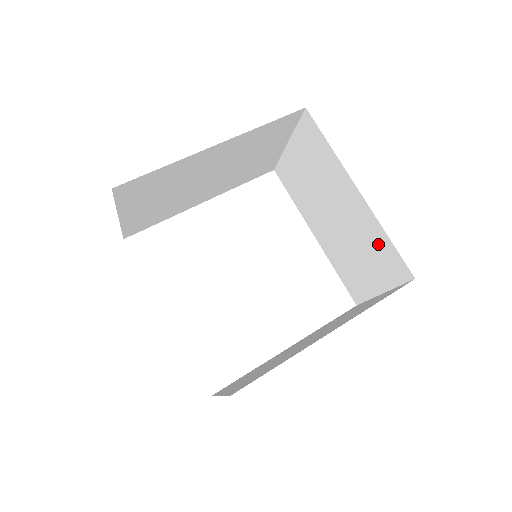
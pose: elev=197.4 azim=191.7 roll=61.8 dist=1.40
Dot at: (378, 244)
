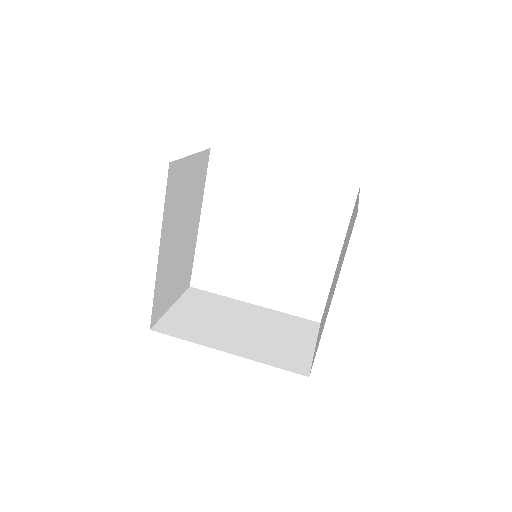
Dot at: occluded
